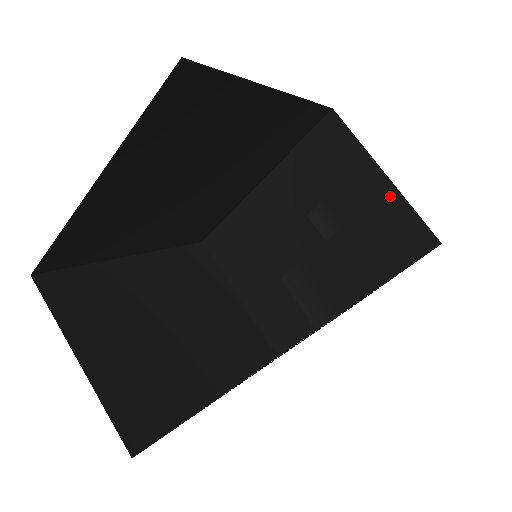
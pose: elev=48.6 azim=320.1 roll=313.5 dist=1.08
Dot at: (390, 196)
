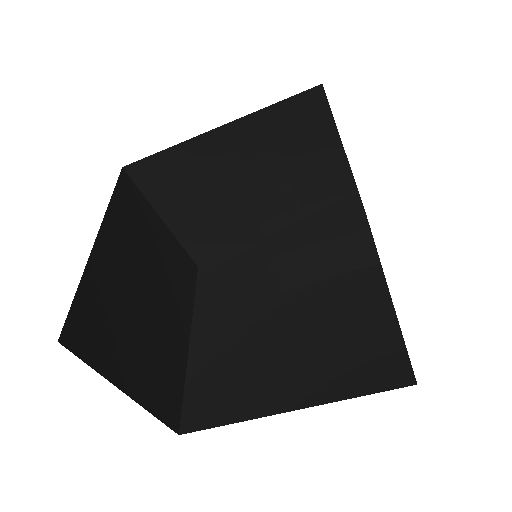
Dot at: (343, 173)
